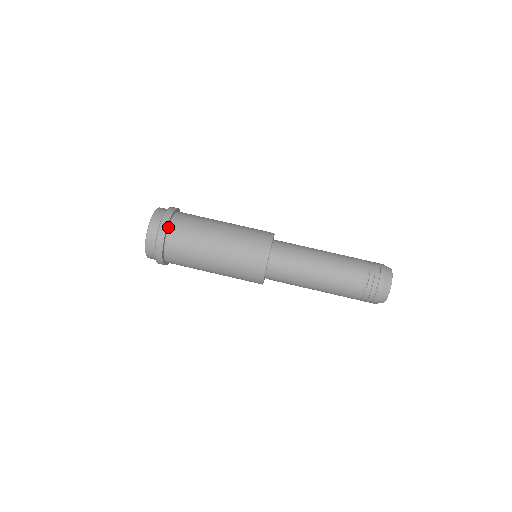
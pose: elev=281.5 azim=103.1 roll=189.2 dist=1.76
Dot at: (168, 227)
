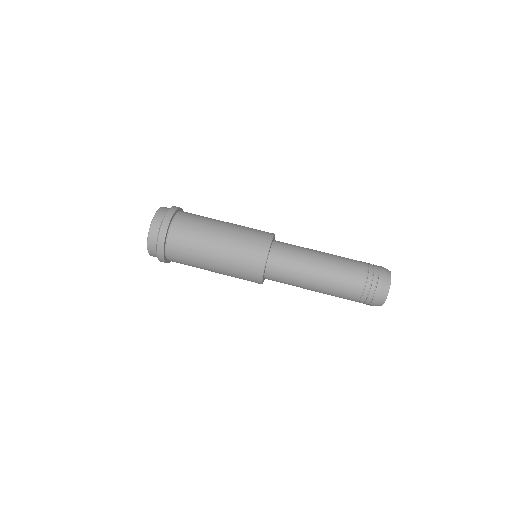
Dot at: (171, 222)
